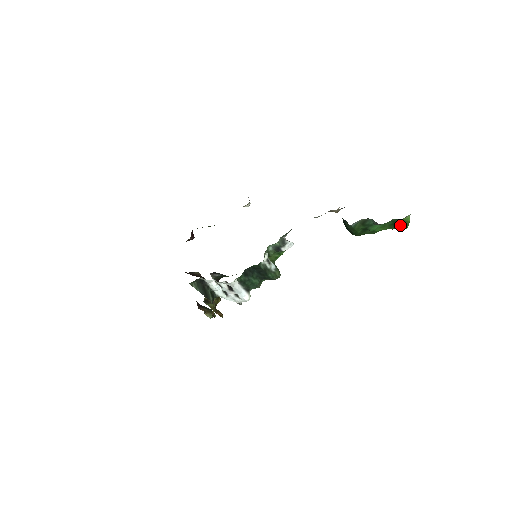
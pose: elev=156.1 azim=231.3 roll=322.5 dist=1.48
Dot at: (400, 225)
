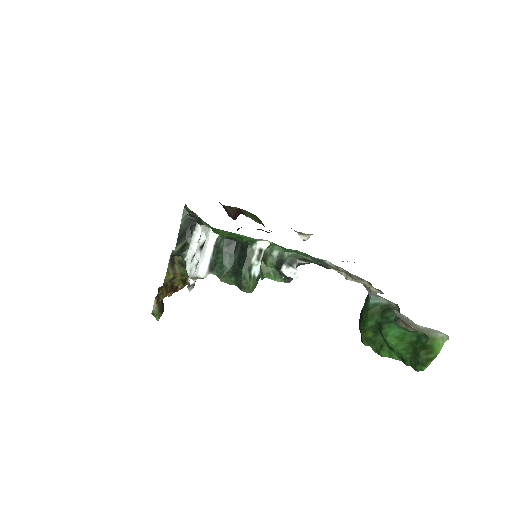
Dot at: (422, 352)
